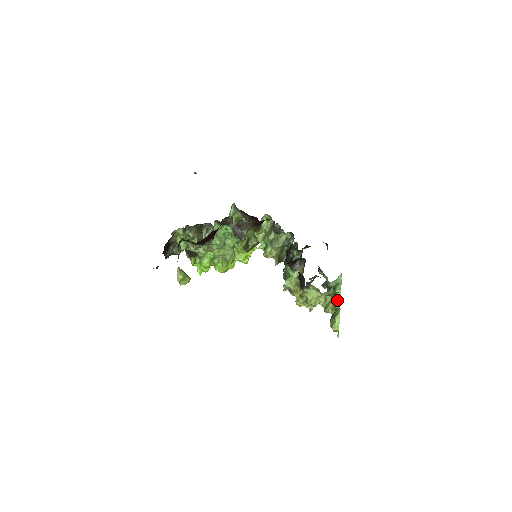
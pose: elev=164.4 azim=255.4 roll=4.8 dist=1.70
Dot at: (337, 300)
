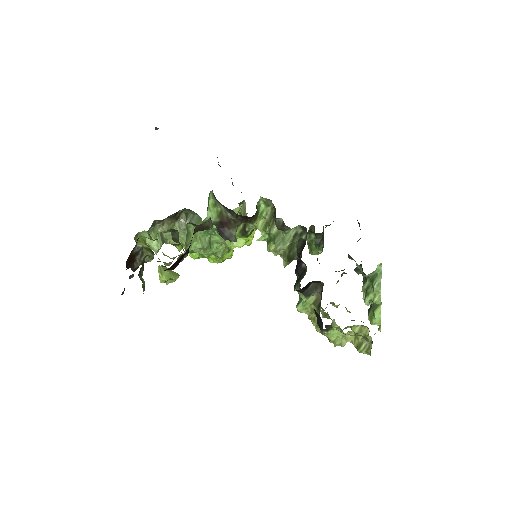
Dot at: (376, 298)
